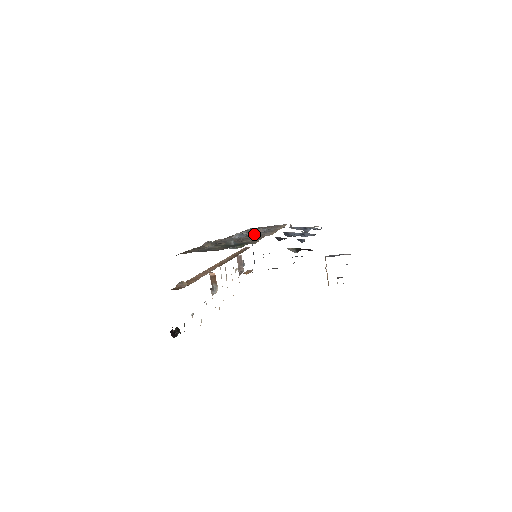
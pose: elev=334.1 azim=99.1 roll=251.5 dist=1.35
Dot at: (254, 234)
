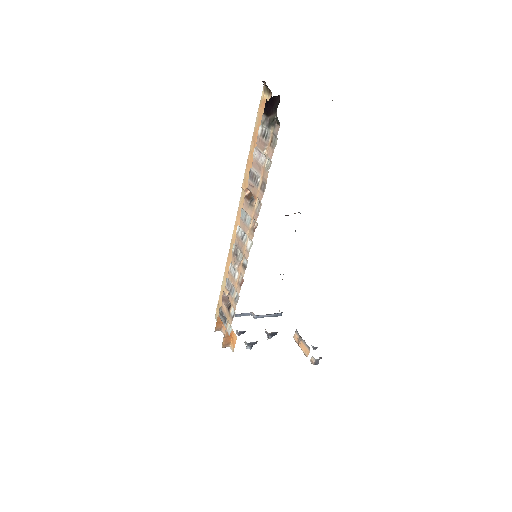
Dot at: occluded
